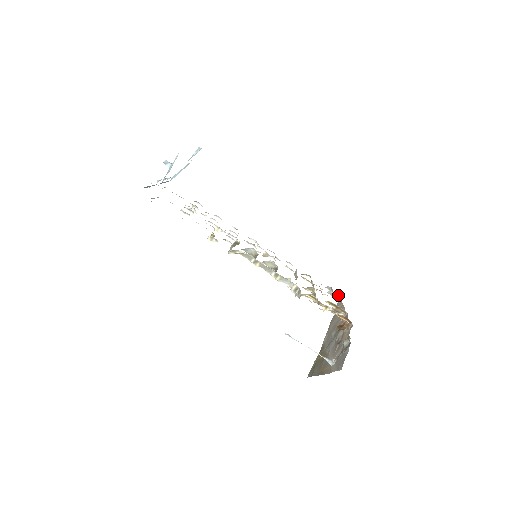
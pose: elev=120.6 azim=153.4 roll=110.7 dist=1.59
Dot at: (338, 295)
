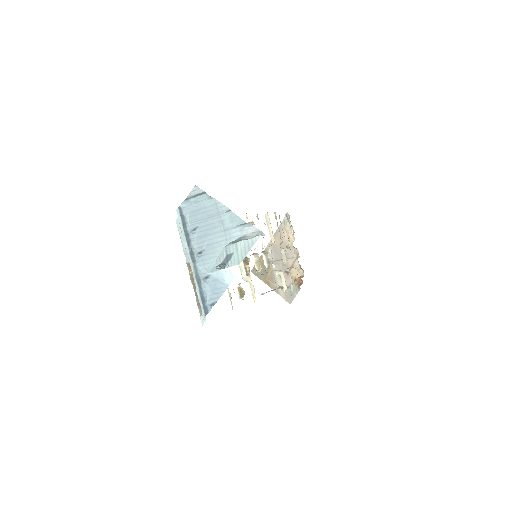
Dot at: occluded
